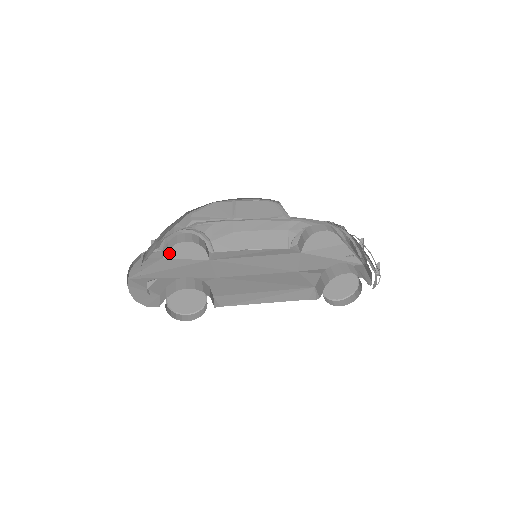
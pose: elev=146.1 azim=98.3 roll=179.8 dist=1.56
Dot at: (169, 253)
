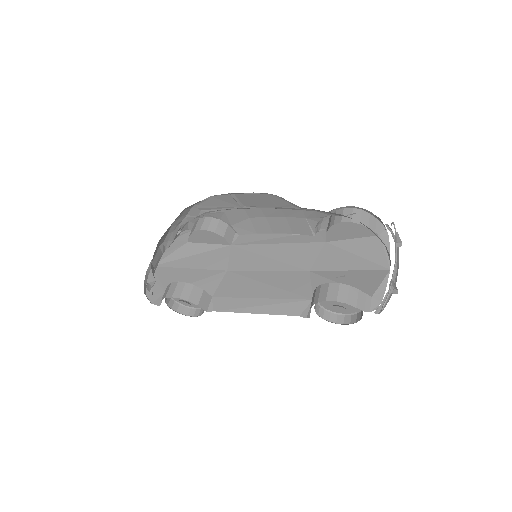
Dot at: (191, 238)
